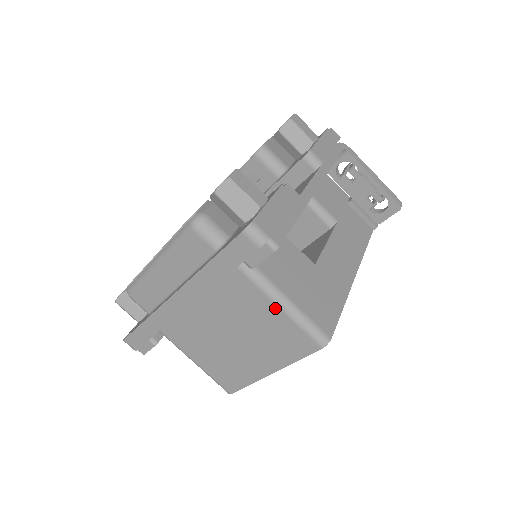
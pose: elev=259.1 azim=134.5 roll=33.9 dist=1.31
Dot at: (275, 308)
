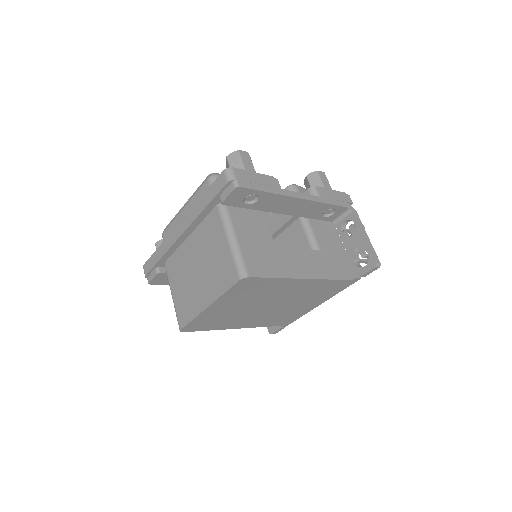
Dot at: (226, 241)
